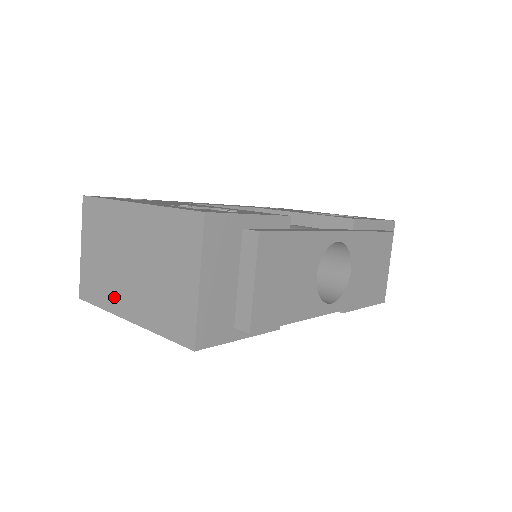
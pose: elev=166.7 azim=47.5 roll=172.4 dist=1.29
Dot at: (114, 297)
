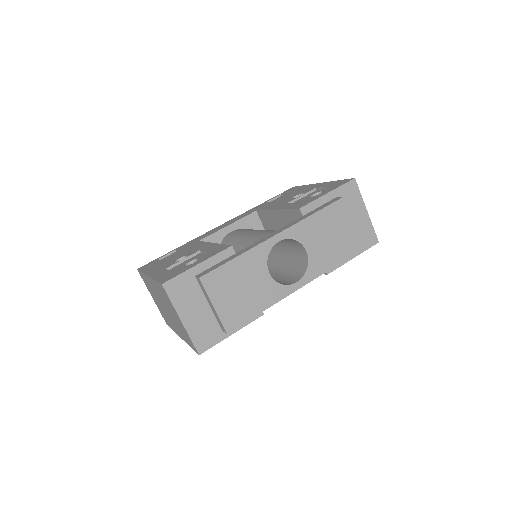
Dot at: (172, 325)
